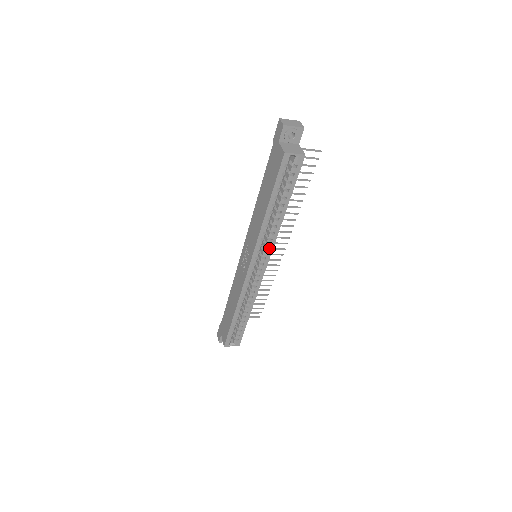
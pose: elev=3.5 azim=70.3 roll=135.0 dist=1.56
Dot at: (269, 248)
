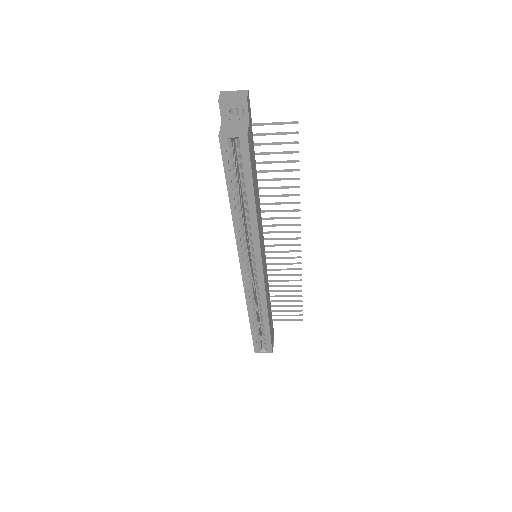
Dot at: (255, 249)
